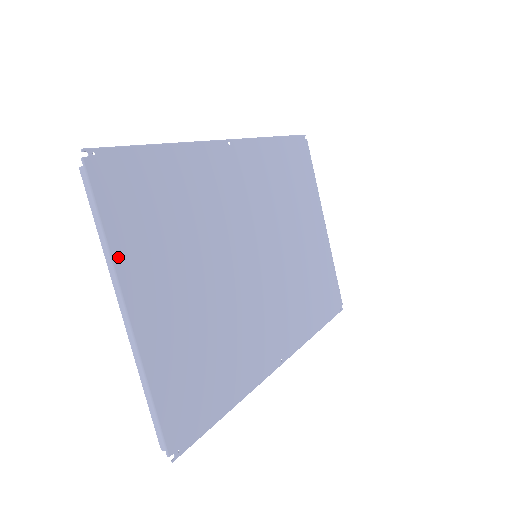
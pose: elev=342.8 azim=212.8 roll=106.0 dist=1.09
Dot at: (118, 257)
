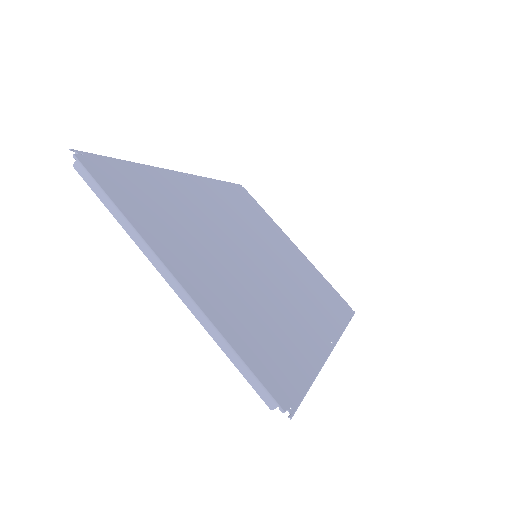
Dot at: (139, 229)
